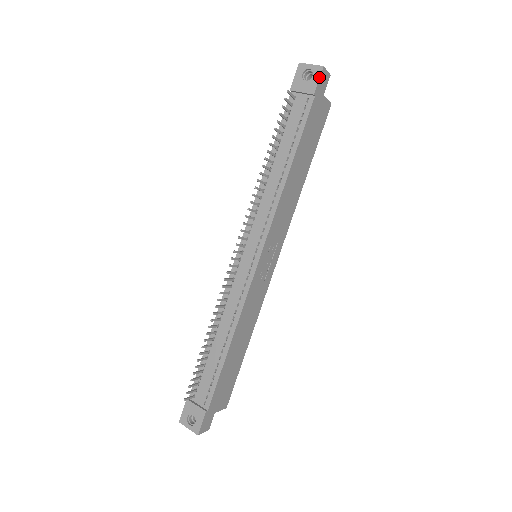
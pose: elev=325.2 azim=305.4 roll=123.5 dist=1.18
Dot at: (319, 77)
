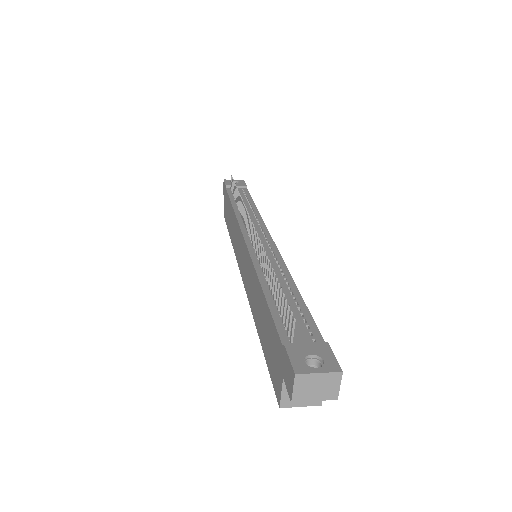
Dot at: occluded
